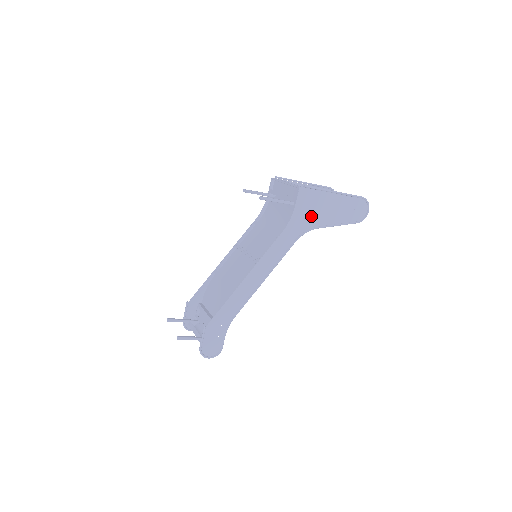
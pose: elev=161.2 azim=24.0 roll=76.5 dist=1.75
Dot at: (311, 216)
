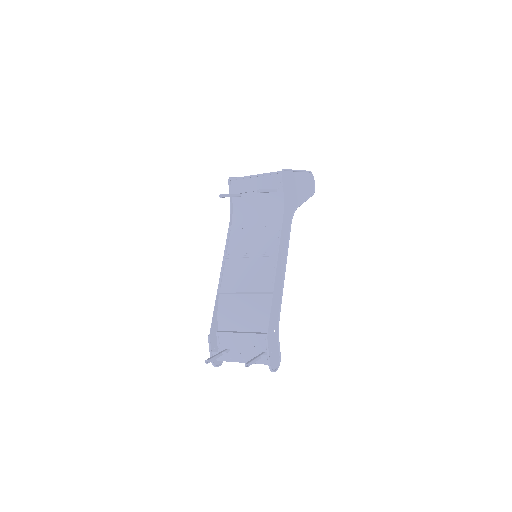
Dot at: (292, 197)
